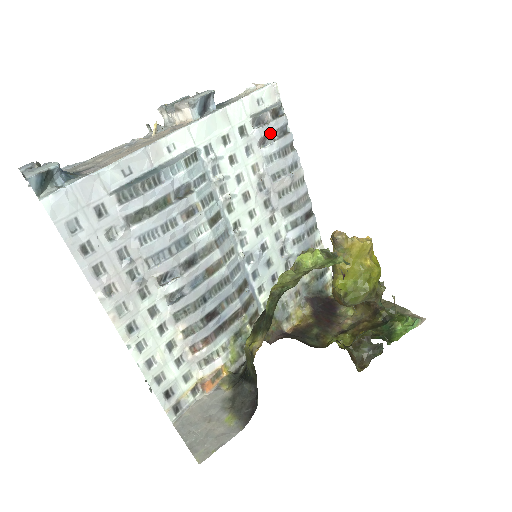
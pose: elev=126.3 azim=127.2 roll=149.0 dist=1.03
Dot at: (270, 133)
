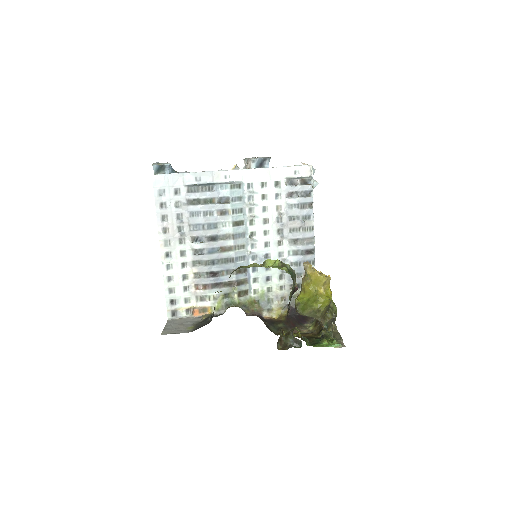
Dot at: (296, 191)
